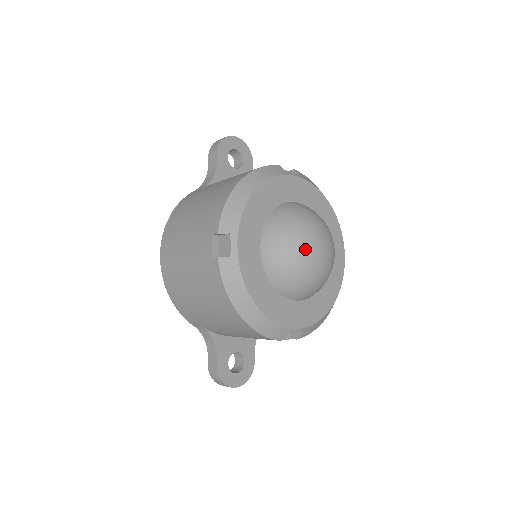
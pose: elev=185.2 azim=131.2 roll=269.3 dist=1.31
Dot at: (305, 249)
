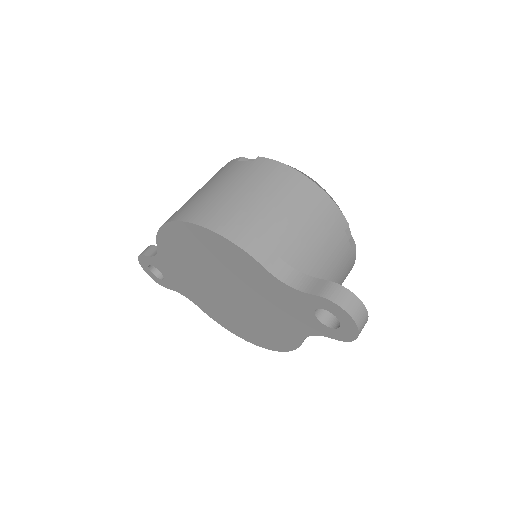
Dot at: occluded
